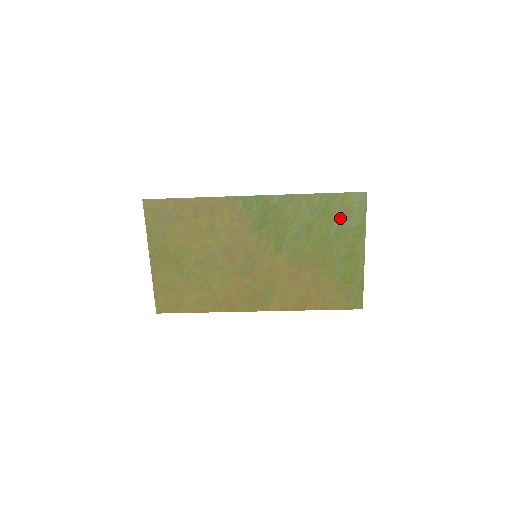
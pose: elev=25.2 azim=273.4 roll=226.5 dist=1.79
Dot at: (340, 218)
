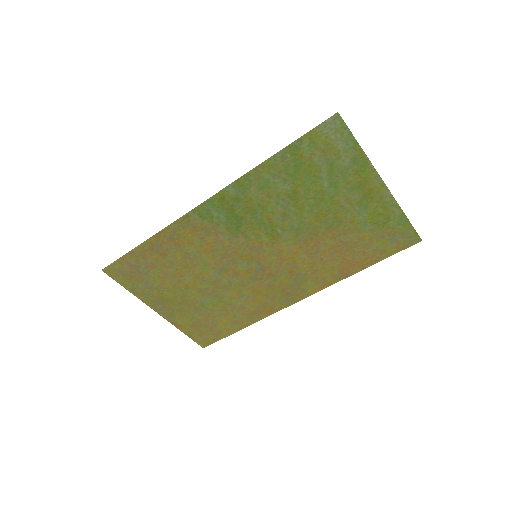
Dot at: (324, 164)
